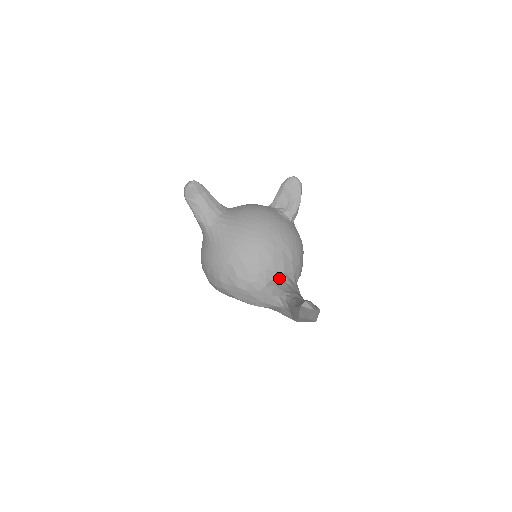
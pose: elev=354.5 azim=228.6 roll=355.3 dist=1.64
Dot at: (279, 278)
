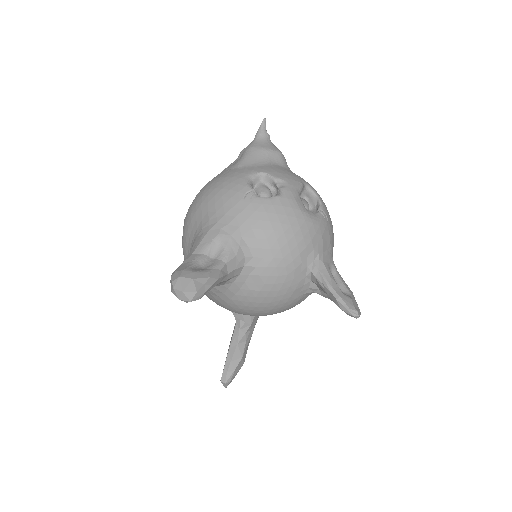
Dot at: occluded
